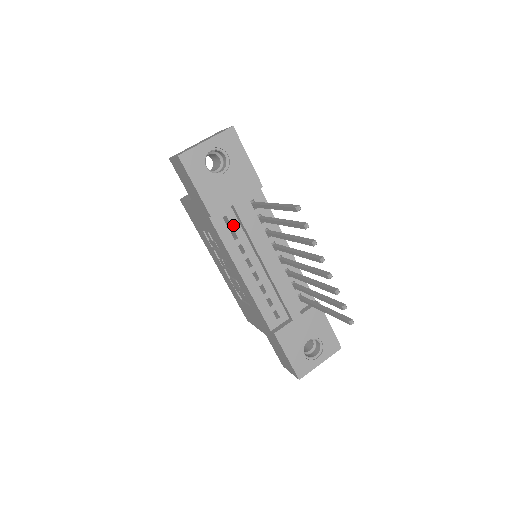
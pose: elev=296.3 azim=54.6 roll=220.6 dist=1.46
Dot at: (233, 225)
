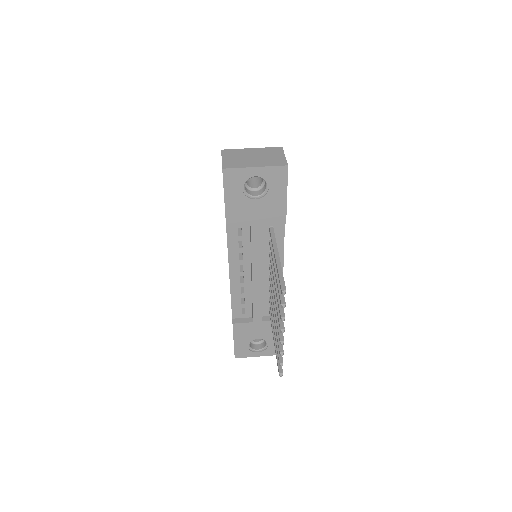
Dot at: (244, 237)
